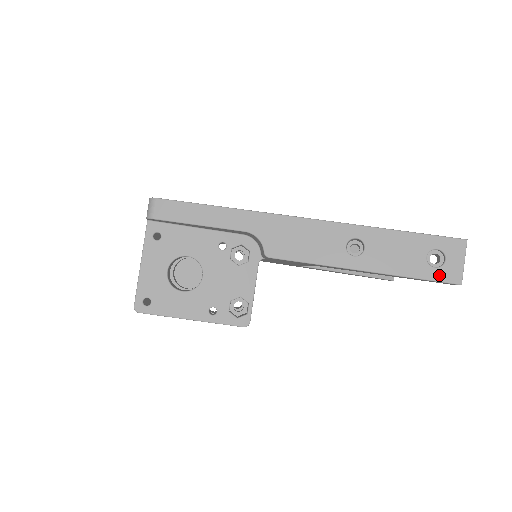
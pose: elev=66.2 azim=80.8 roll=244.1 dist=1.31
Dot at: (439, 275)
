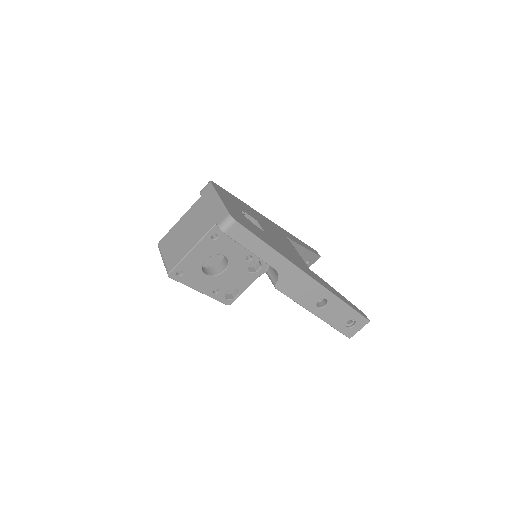
Dot at: (345, 331)
